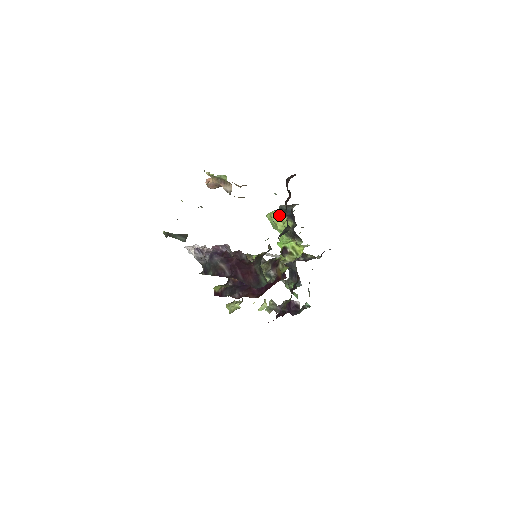
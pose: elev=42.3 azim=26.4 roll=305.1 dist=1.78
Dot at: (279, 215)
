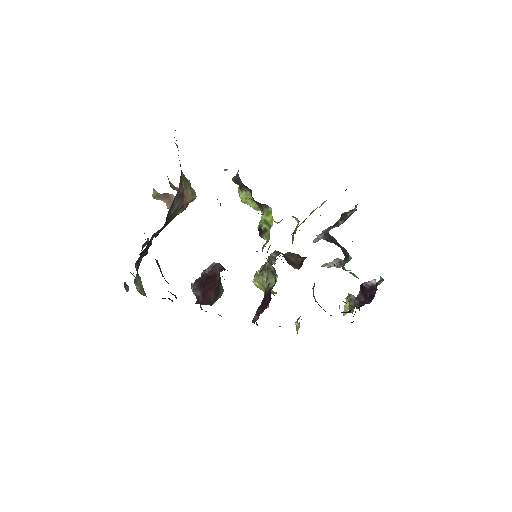
Dot at: (241, 191)
